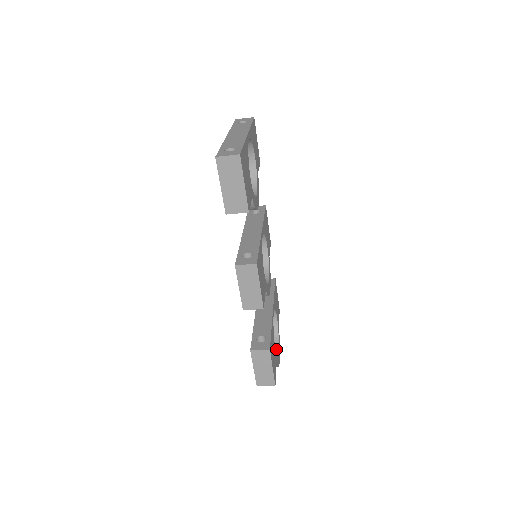
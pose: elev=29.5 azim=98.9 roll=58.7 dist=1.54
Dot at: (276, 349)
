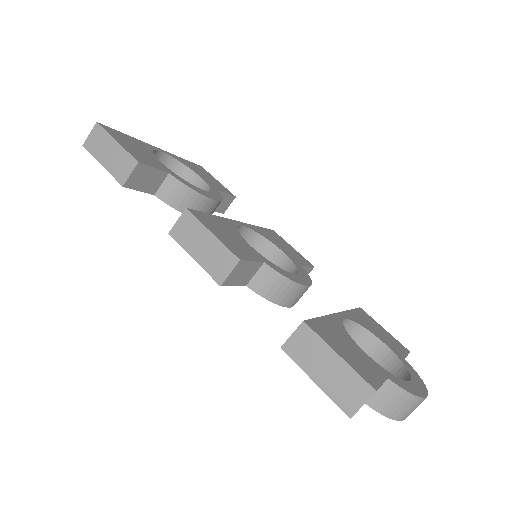
Dot at: occluded
